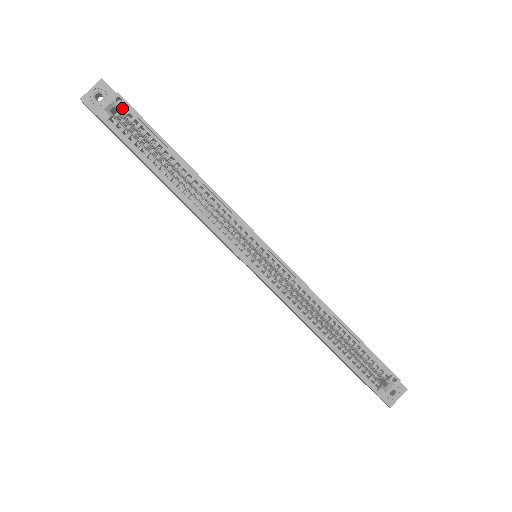
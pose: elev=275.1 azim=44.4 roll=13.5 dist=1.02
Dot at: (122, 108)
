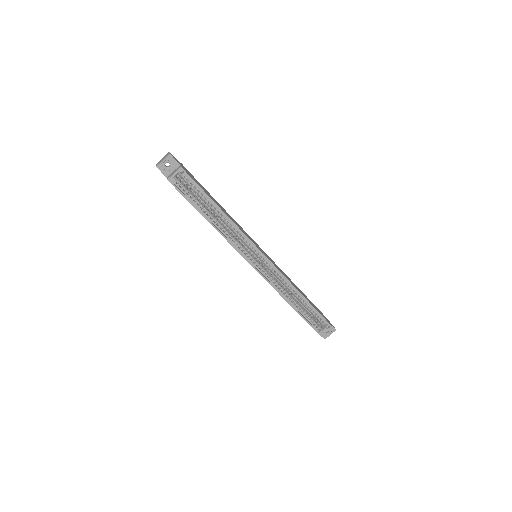
Dot at: (183, 174)
